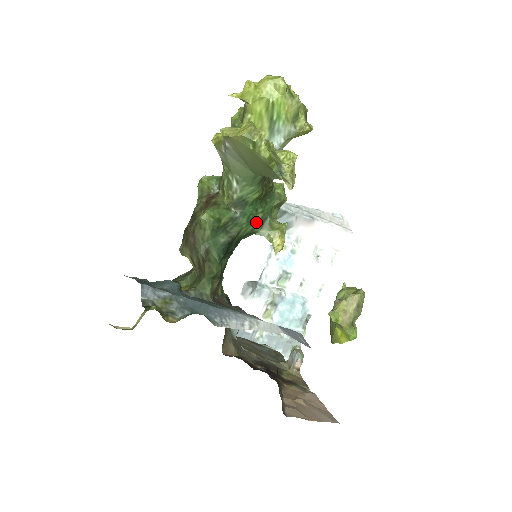
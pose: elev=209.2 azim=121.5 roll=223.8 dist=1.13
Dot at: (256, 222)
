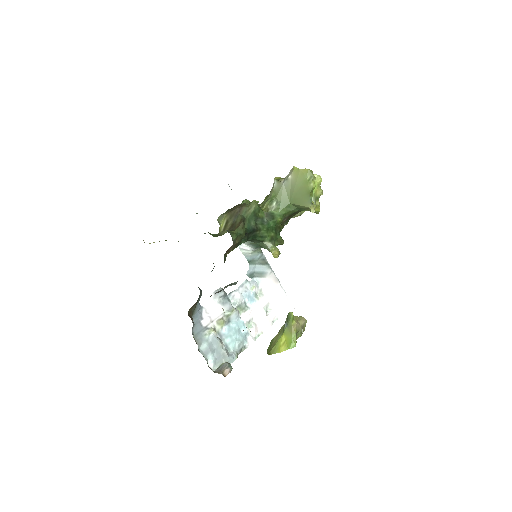
Dot at: (269, 235)
